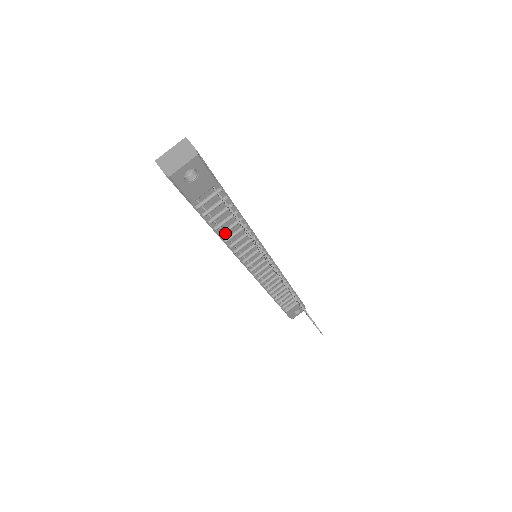
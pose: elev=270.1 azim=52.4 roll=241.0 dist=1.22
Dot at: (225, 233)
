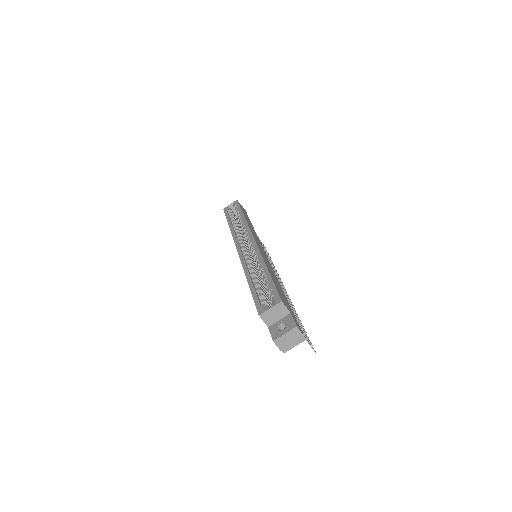
Dot at: occluded
